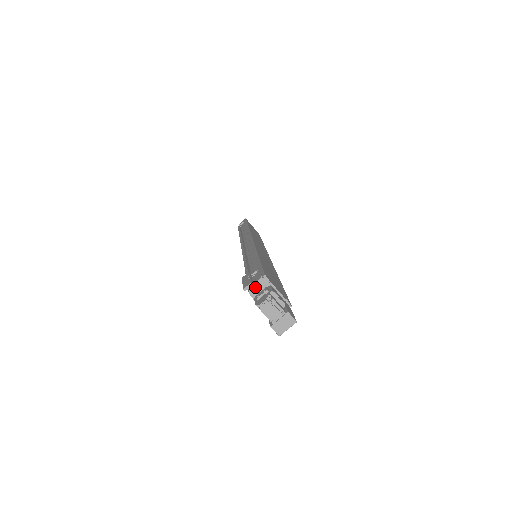
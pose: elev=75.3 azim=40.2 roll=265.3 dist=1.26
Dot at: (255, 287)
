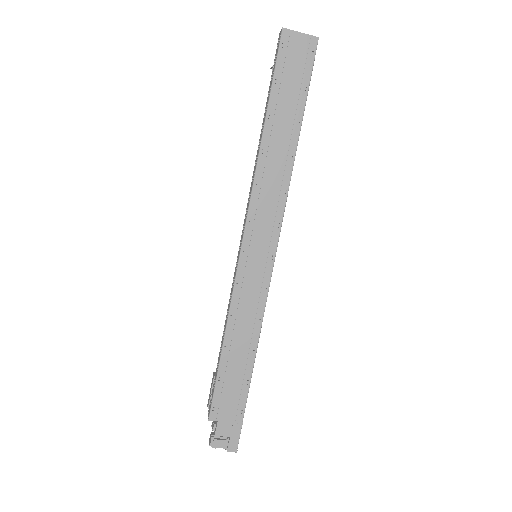
Dot at: occluded
